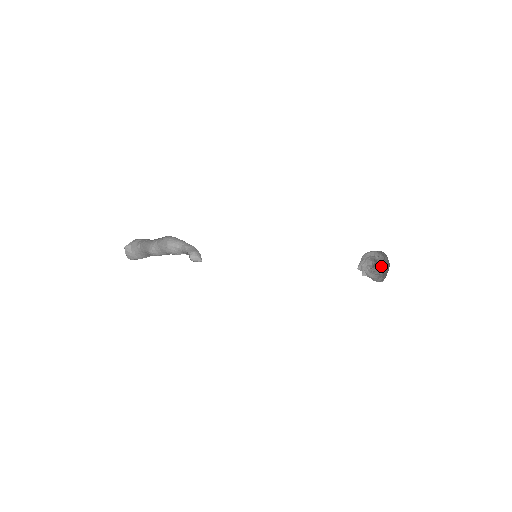
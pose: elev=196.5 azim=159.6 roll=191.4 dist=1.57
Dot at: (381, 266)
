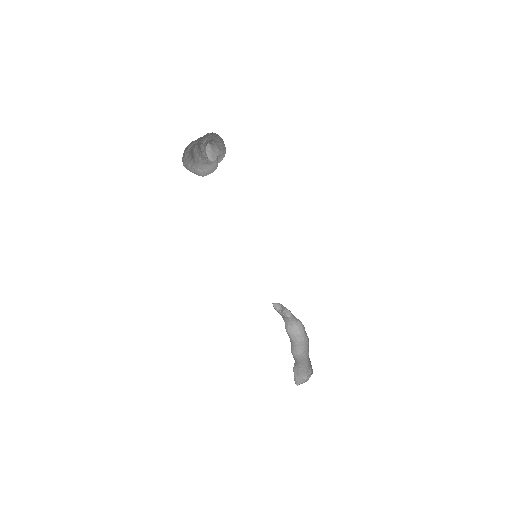
Dot at: (294, 335)
